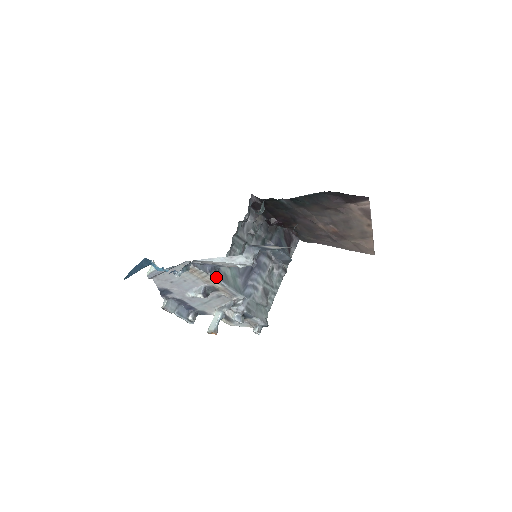
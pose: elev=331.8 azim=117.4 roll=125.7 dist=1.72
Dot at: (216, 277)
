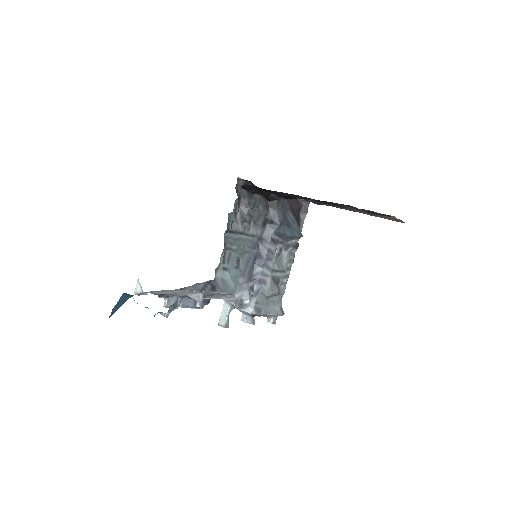
Dot at: (213, 291)
